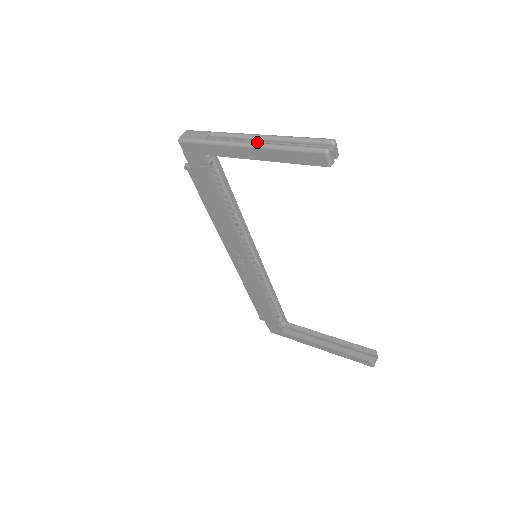
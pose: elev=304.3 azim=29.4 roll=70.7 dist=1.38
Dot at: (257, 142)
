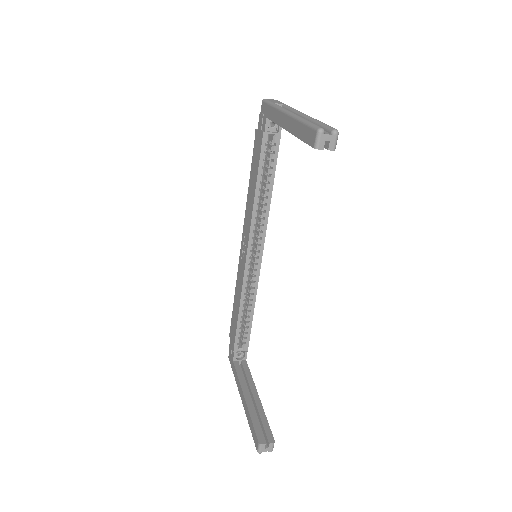
Dot at: occluded
